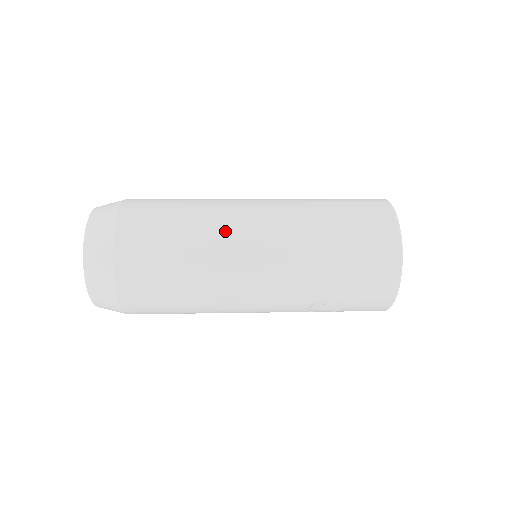
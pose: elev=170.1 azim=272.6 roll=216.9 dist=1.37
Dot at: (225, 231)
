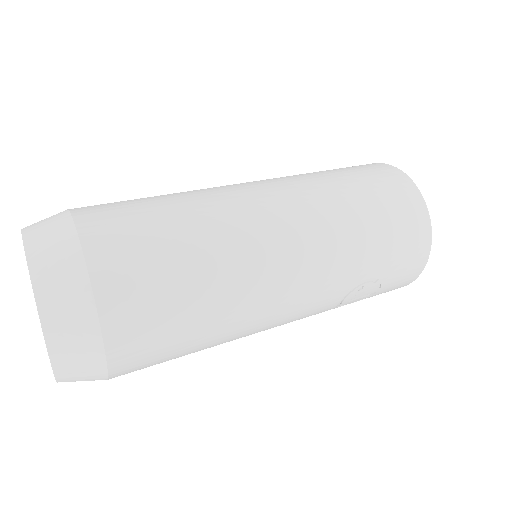
Dot at: (238, 218)
